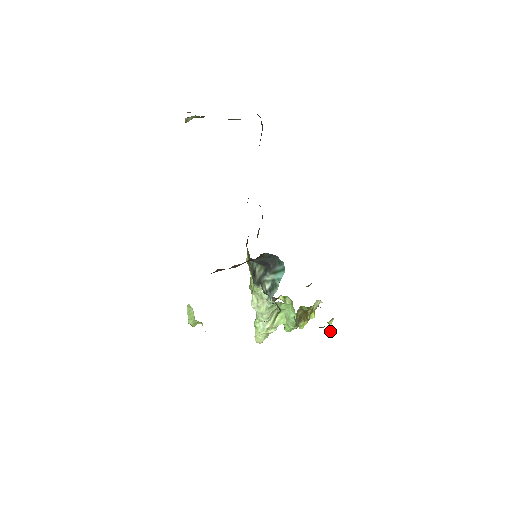
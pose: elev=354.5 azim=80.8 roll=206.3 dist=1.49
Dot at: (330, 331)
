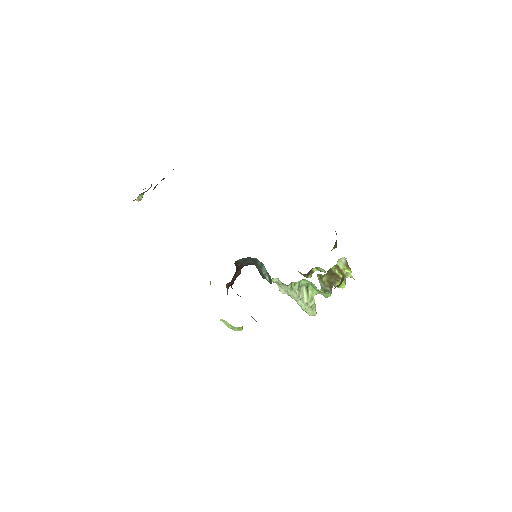
Dot at: occluded
